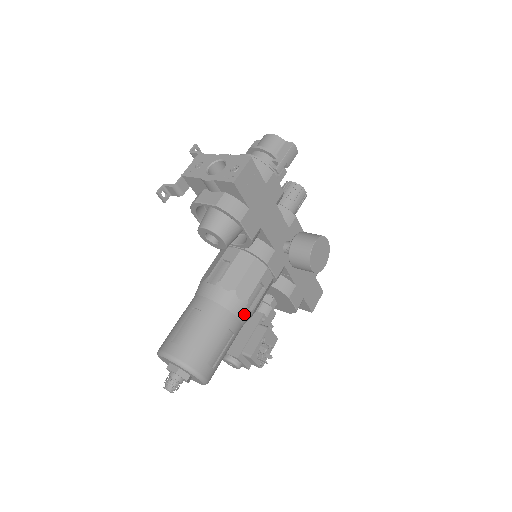
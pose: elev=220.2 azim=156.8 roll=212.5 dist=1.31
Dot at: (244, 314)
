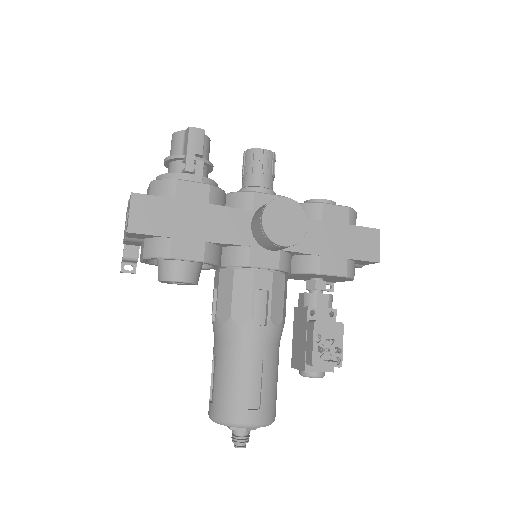
Dot at: (259, 334)
